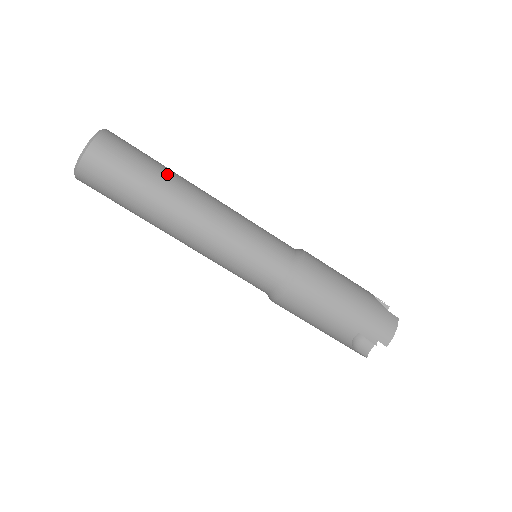
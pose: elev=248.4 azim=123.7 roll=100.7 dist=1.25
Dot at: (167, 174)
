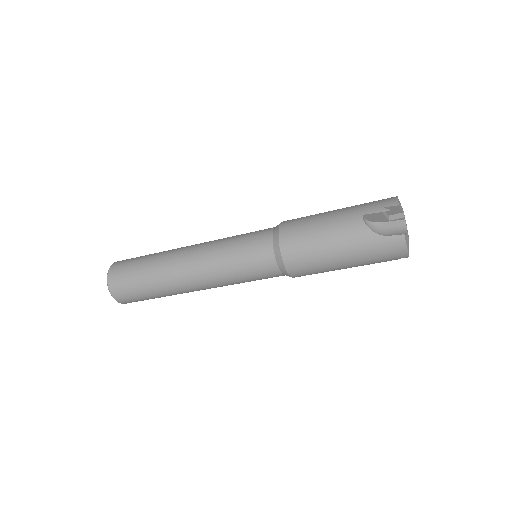
Dot at: (156, 280)
